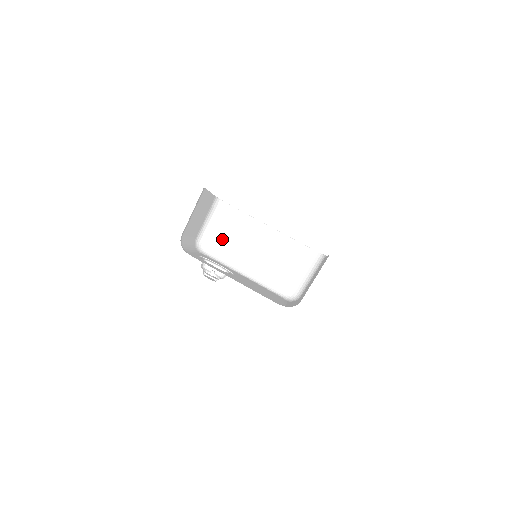
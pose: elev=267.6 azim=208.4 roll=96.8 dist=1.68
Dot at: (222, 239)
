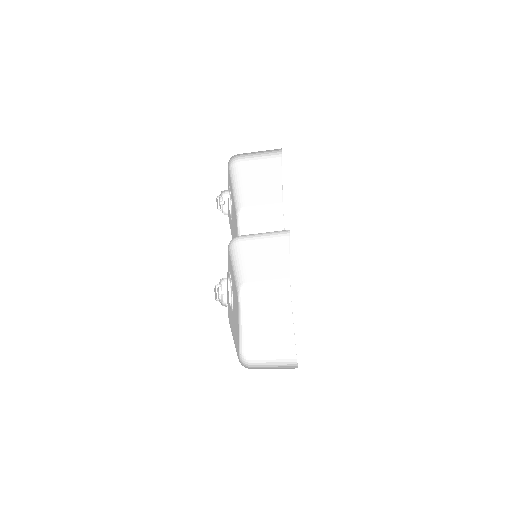
Dot at: (252, 237)
